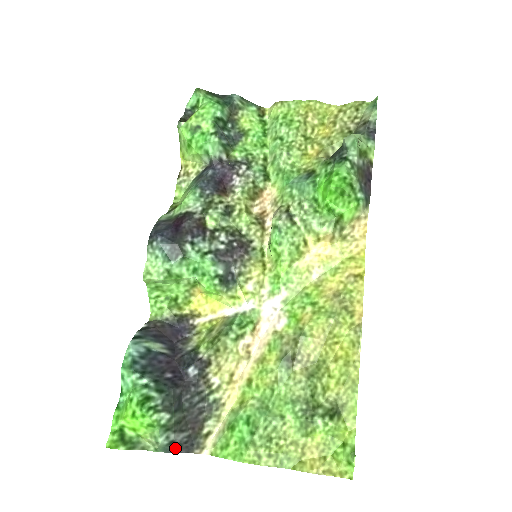
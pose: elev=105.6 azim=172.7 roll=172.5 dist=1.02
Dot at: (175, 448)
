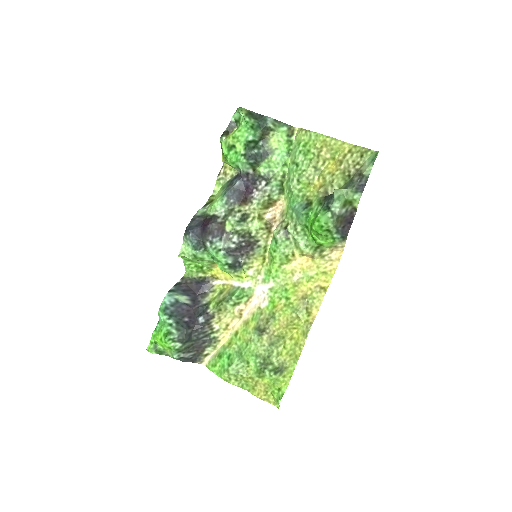
Dot at: (184, 360)
